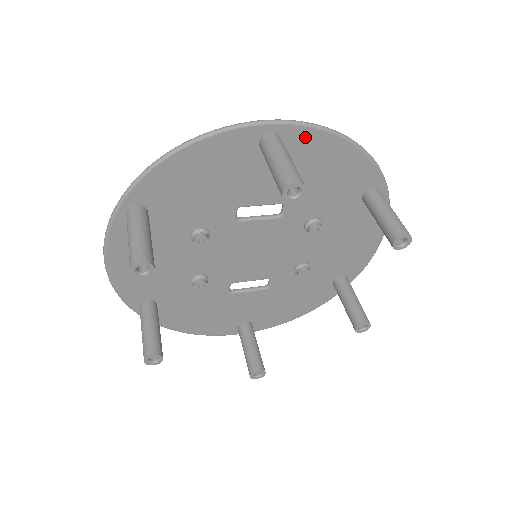
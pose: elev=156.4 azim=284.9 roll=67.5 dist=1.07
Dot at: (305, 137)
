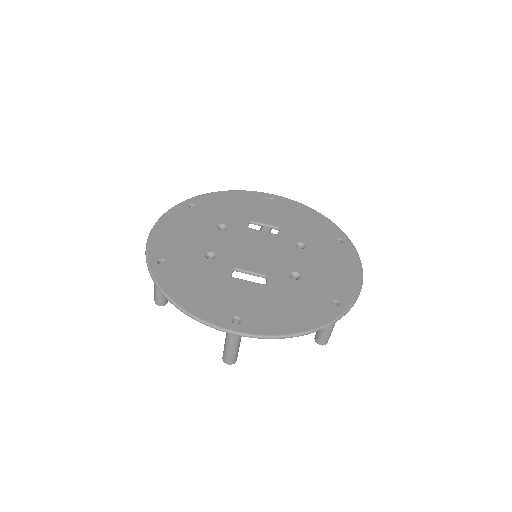
Dot at: (261, 331)
